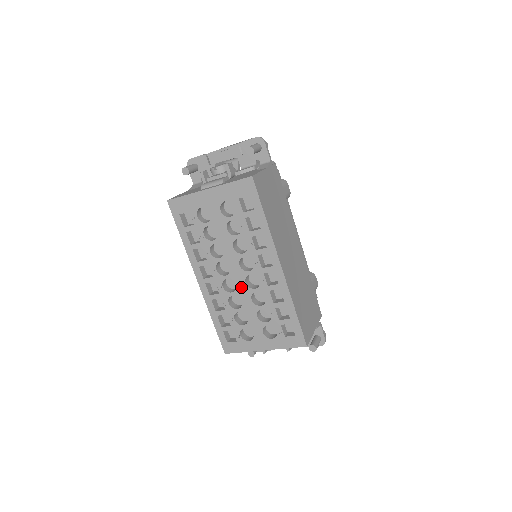
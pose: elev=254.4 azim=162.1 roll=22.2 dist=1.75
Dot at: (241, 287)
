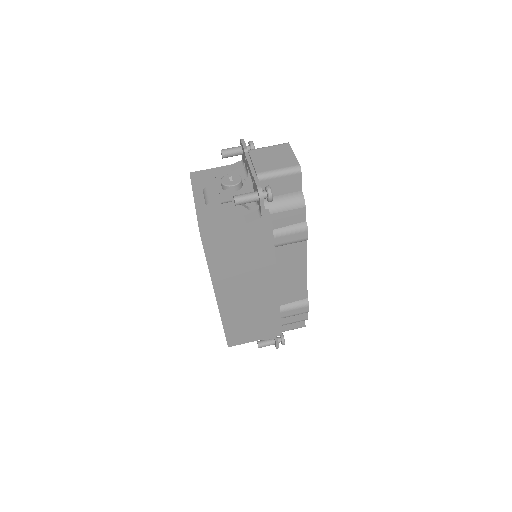
Dot at: occluded
